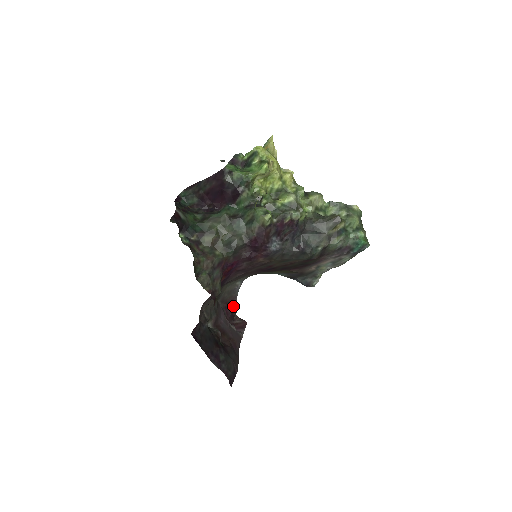
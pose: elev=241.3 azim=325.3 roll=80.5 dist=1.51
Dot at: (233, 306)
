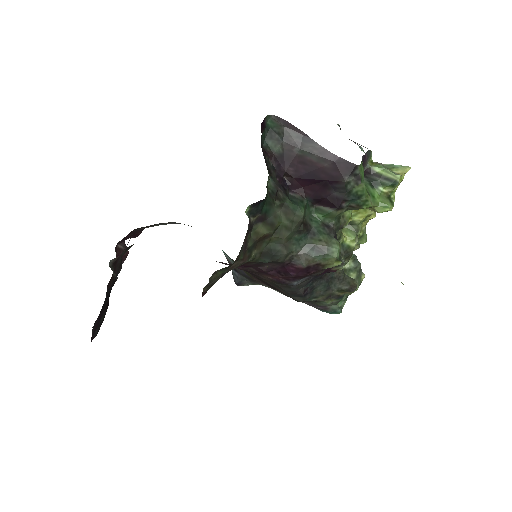
Dot at: (136, 232)
